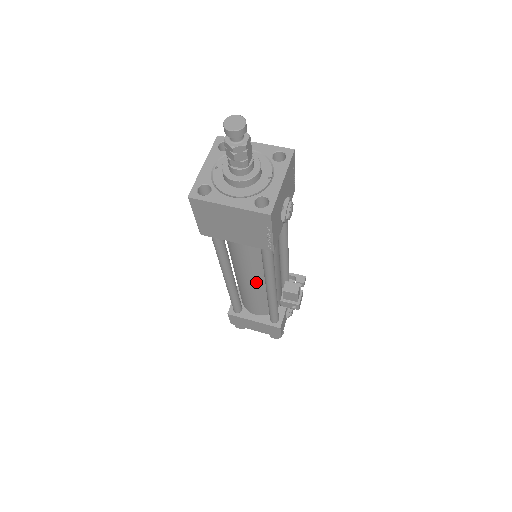
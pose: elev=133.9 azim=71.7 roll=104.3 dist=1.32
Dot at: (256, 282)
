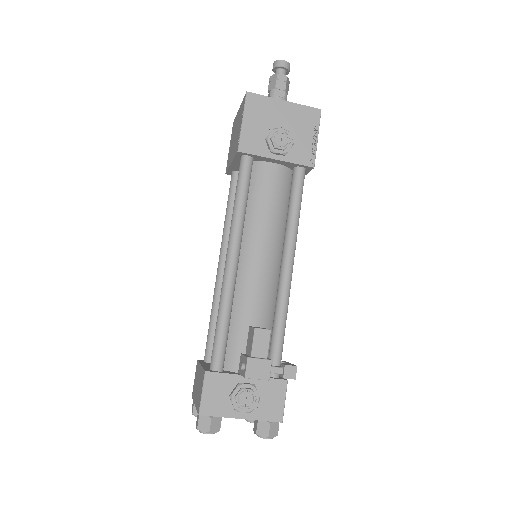
Dot at: occluded
